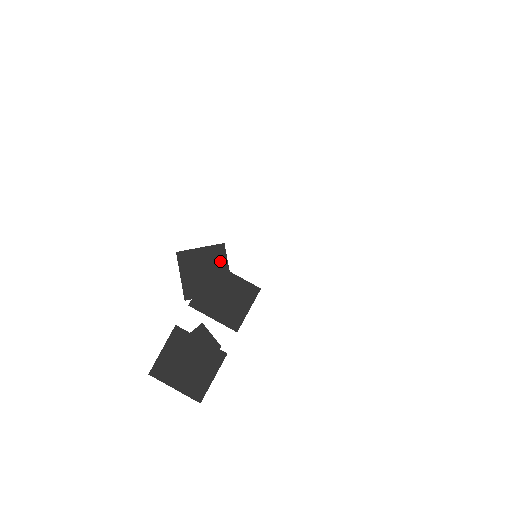
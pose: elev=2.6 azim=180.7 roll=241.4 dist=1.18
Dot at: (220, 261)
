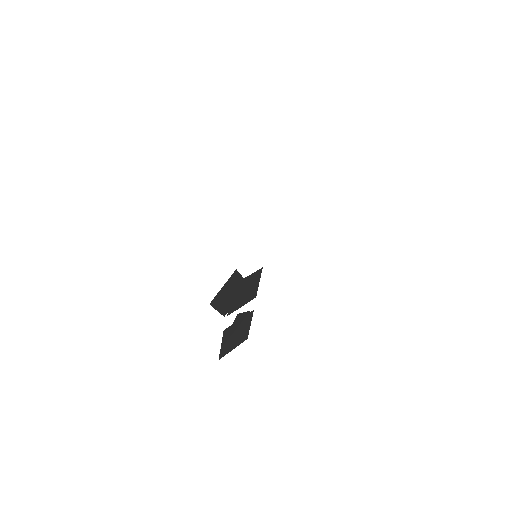
Dot at: (237, 280)
